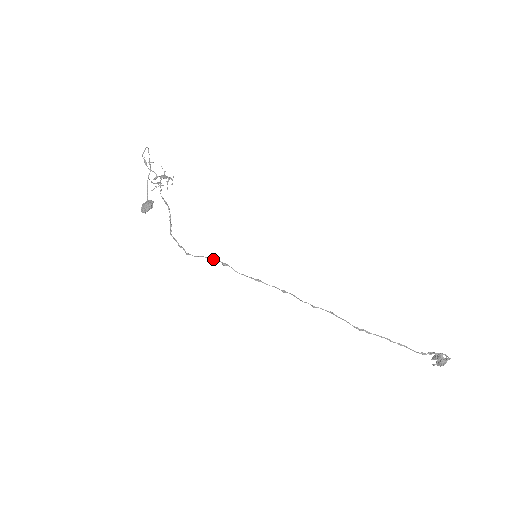
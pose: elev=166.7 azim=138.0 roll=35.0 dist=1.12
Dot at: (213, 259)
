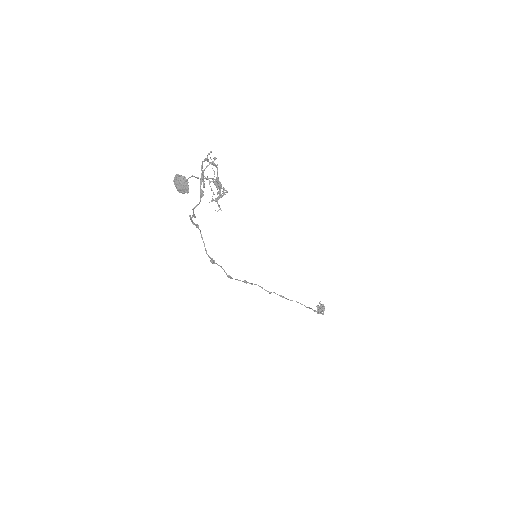
Dot at: occluded
